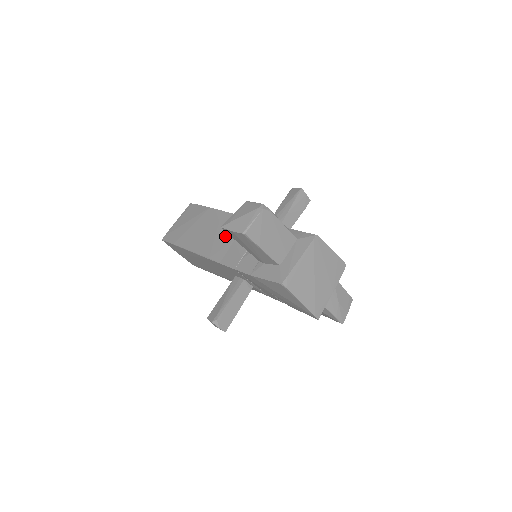
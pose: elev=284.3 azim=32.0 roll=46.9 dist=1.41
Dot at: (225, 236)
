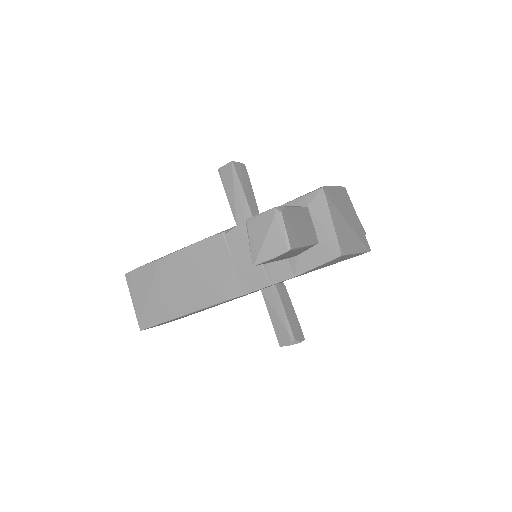
Dot at: (217, 268)
